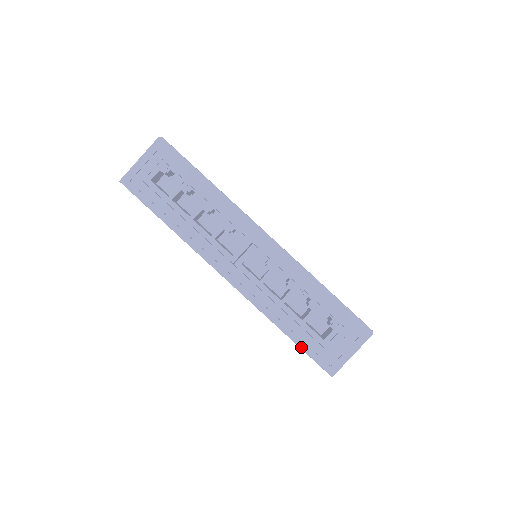
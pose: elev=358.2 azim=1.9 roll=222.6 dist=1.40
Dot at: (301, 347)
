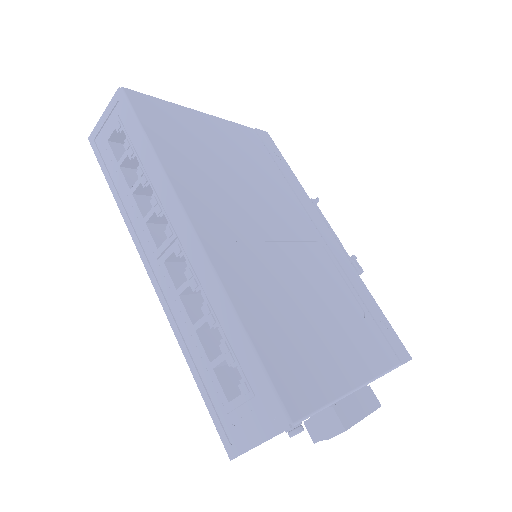
Dot at: (203, 399)
